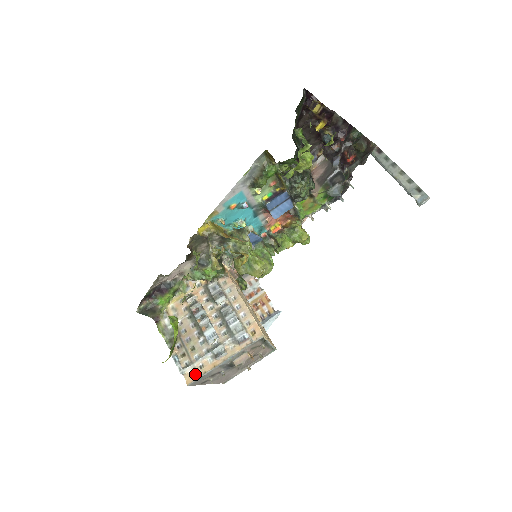
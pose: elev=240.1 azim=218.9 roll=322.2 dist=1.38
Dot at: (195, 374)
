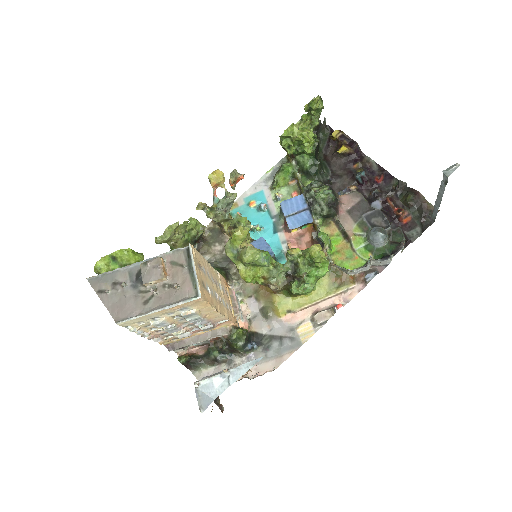
Dot at: occluded
